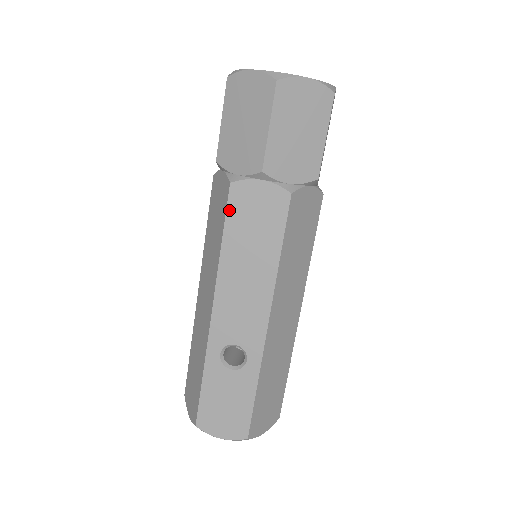
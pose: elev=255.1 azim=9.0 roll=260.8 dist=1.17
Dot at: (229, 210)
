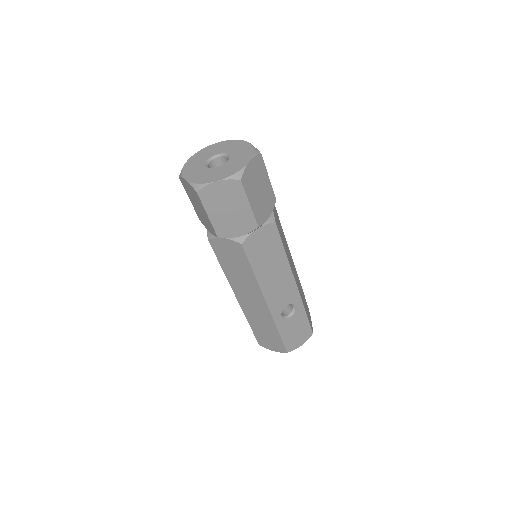
Dot at: (249, 256)
